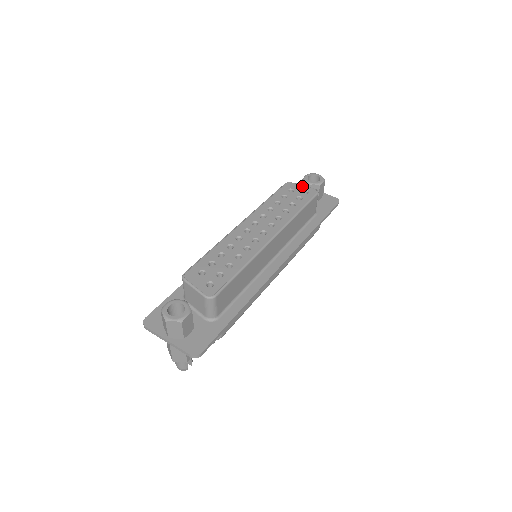
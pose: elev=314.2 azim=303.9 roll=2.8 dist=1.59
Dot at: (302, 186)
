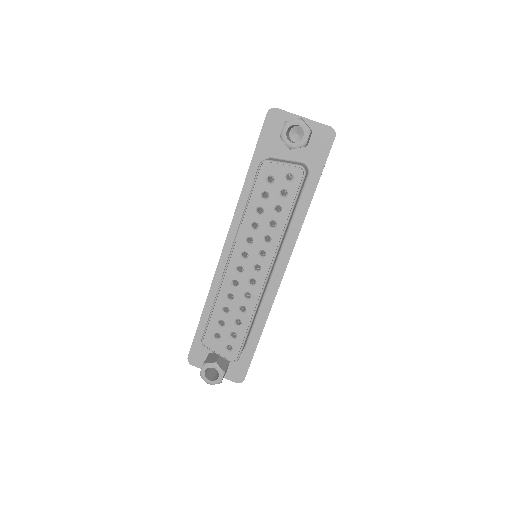
Dot at: (282, 166)
